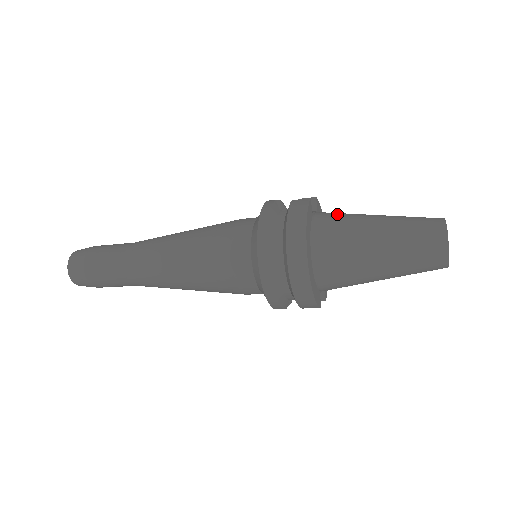
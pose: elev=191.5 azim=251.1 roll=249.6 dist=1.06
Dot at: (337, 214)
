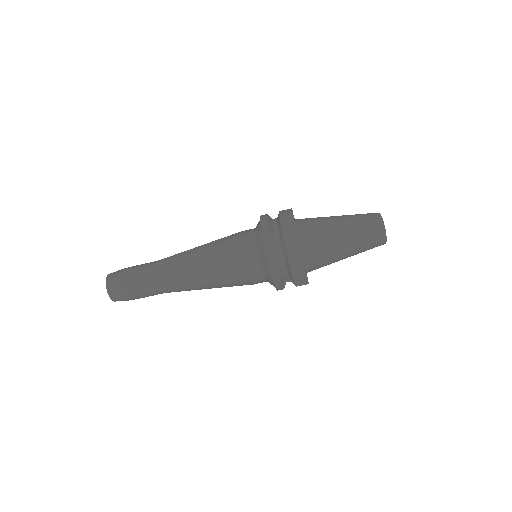
Dot at: occluded
